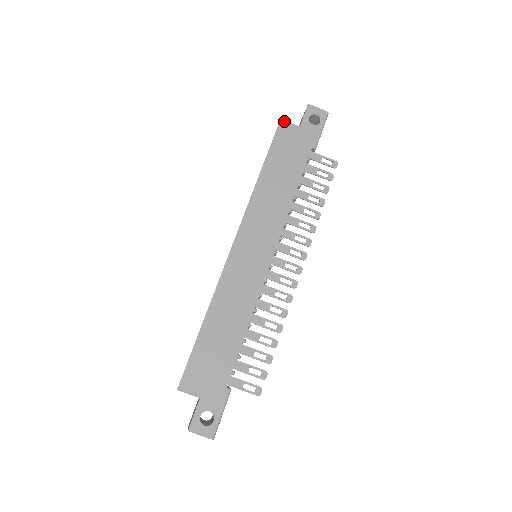
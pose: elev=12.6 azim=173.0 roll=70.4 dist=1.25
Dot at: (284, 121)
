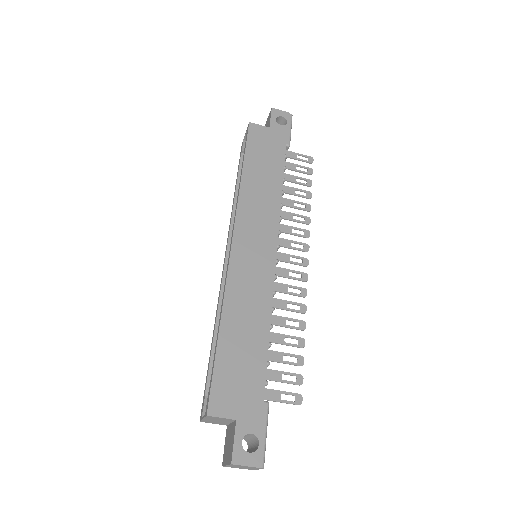
Dot at: (253, 123)
